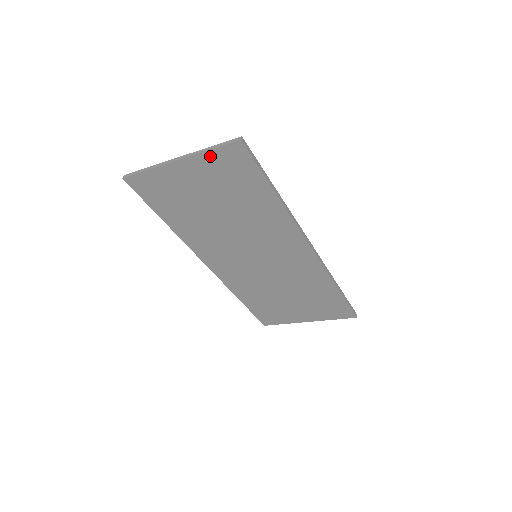
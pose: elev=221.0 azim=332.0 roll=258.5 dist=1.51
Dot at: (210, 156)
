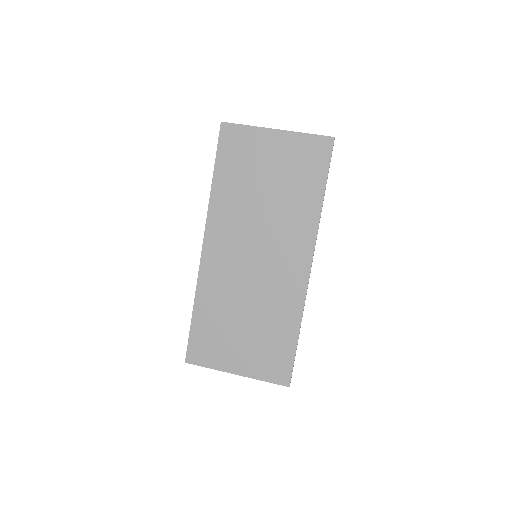
Dot at: (303, 138)
